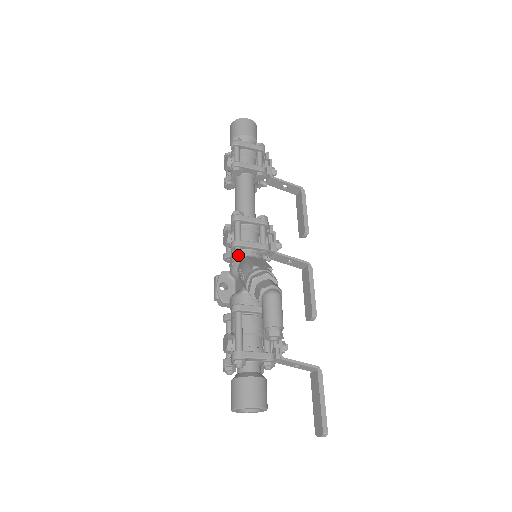
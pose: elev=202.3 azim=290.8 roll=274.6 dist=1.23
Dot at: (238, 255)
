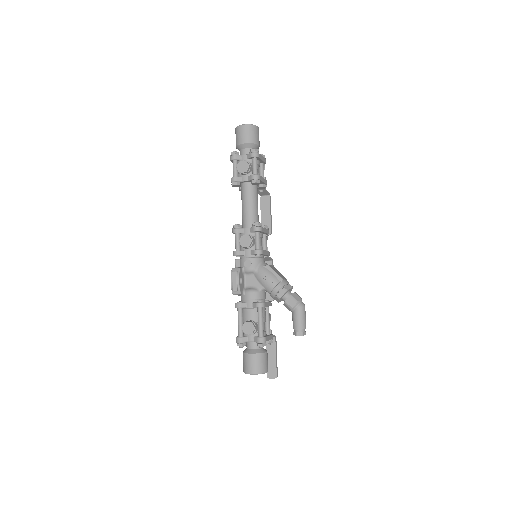
Dot at: (257, 259)
